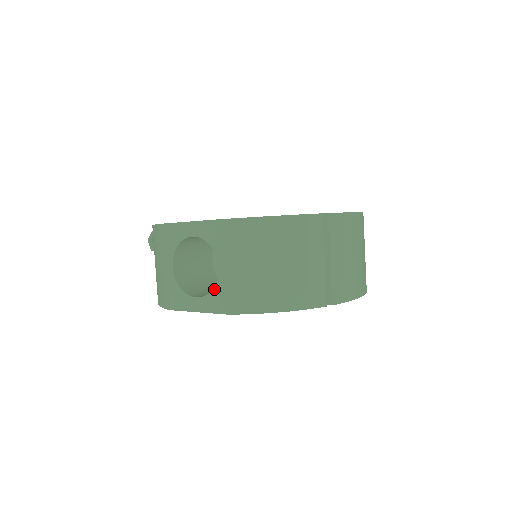
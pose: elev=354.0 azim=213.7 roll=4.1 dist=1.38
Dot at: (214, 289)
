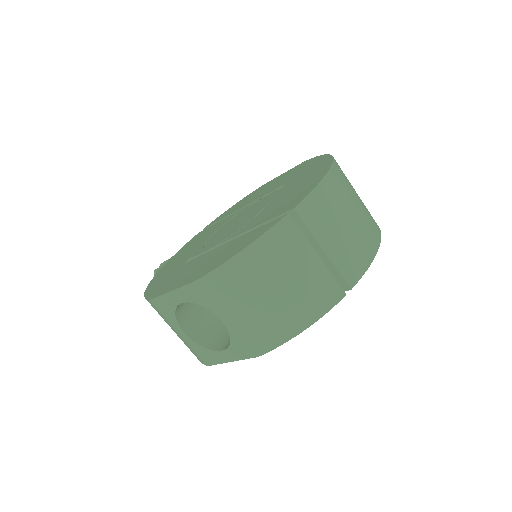
Dot at: (231, 340)
